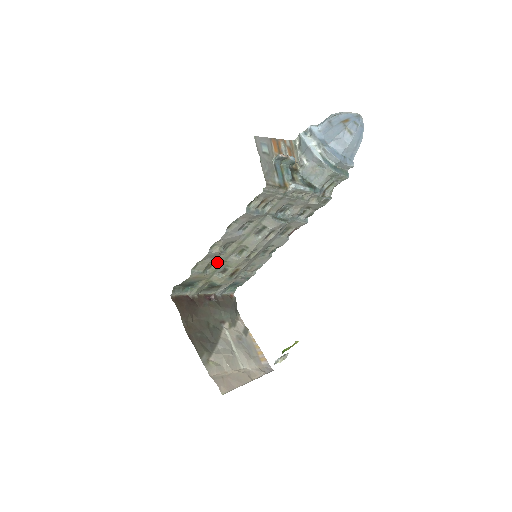
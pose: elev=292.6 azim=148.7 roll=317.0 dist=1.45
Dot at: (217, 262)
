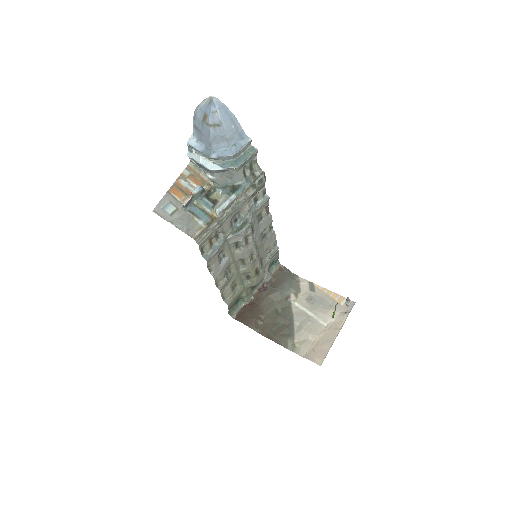
Dot at: (236, 280)
